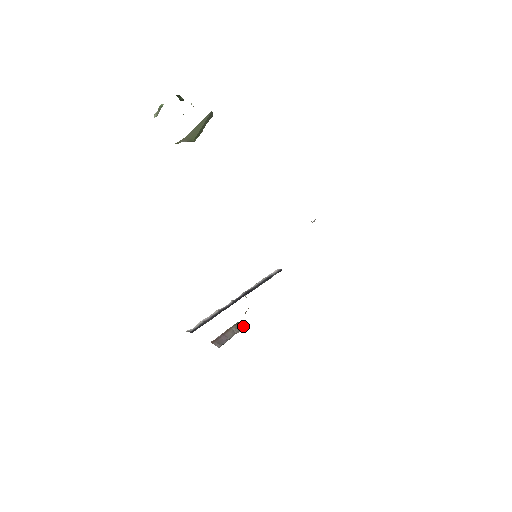
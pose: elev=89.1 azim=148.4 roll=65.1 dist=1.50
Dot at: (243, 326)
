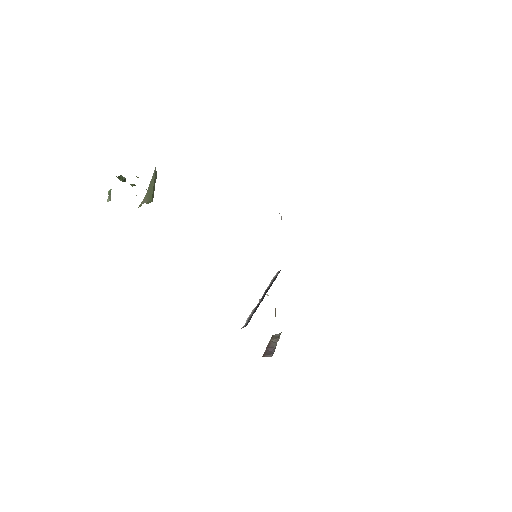
Dot at: (279, 335)
